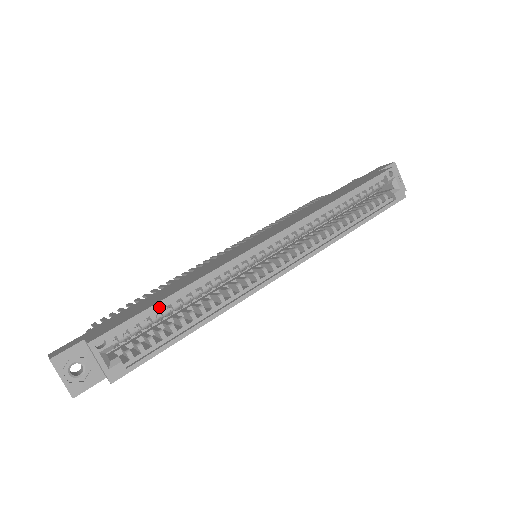
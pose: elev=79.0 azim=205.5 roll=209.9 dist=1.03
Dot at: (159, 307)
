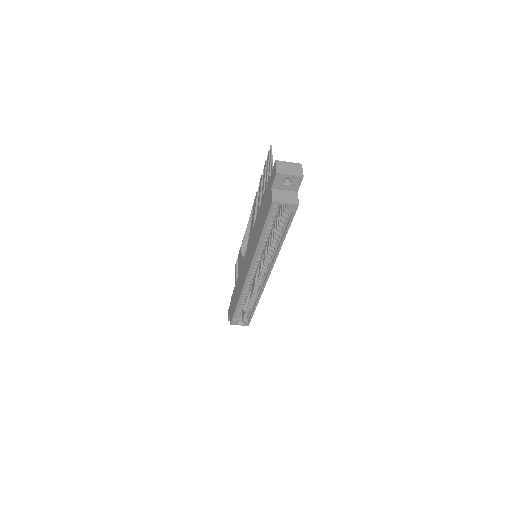
Dot at: (238, 308)
